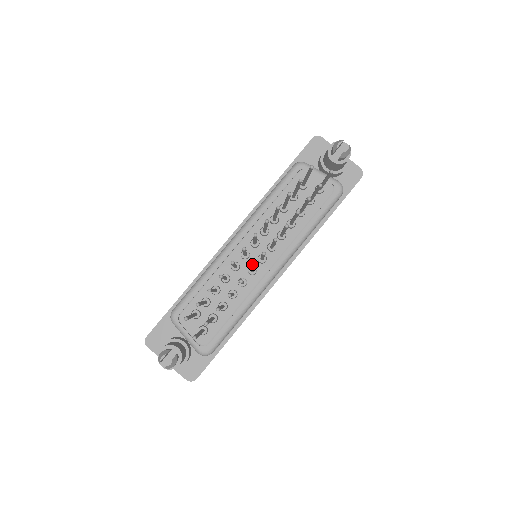
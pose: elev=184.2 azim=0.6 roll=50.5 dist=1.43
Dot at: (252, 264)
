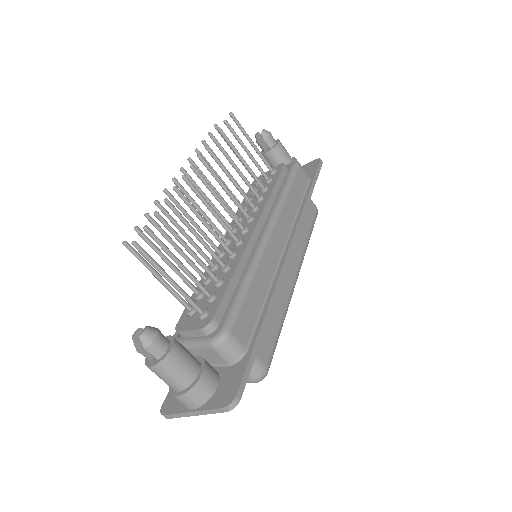
Dot at: occluded
